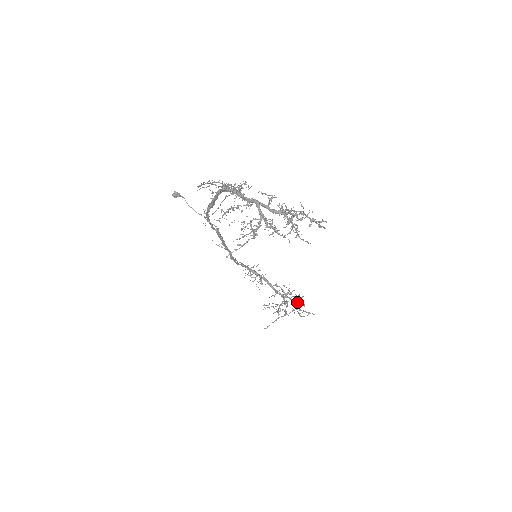
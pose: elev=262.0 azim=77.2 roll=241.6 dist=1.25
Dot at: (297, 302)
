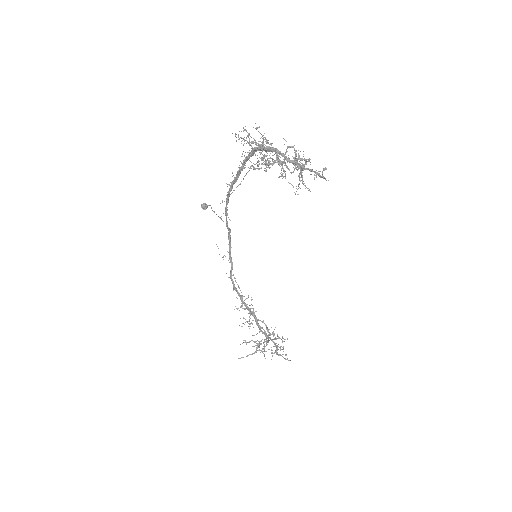
Dot at: occluded
